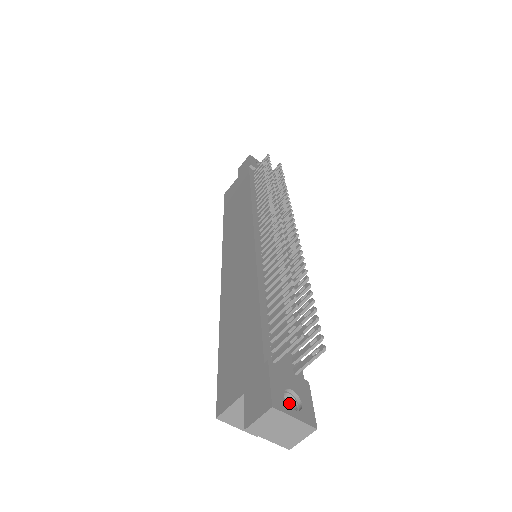
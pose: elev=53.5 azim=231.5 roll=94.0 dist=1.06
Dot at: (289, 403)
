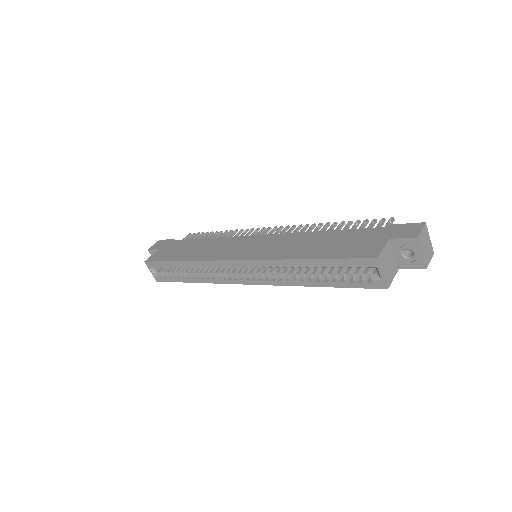
Dot at: occluded
